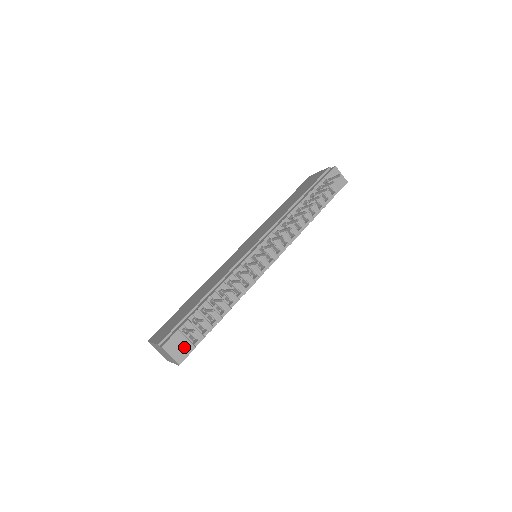
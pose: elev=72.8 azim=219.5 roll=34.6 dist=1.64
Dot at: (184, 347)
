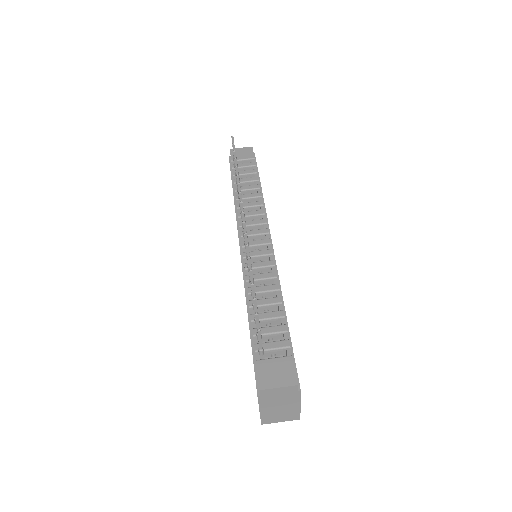
Dot at: (281, 367)
